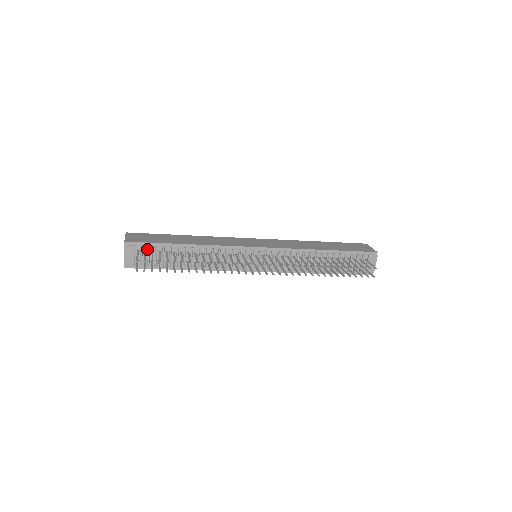
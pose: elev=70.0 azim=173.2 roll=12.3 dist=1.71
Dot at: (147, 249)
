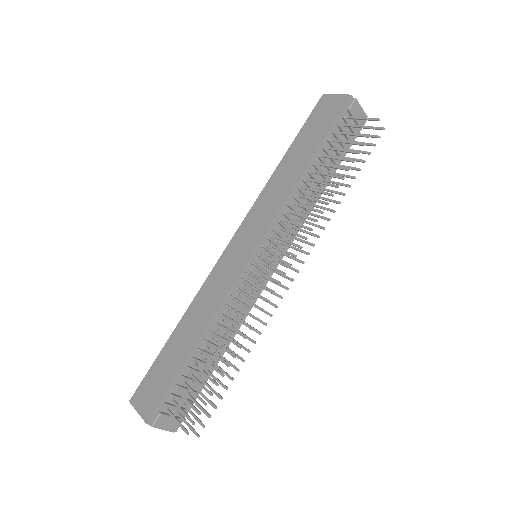
Dot at: (172, 398)
